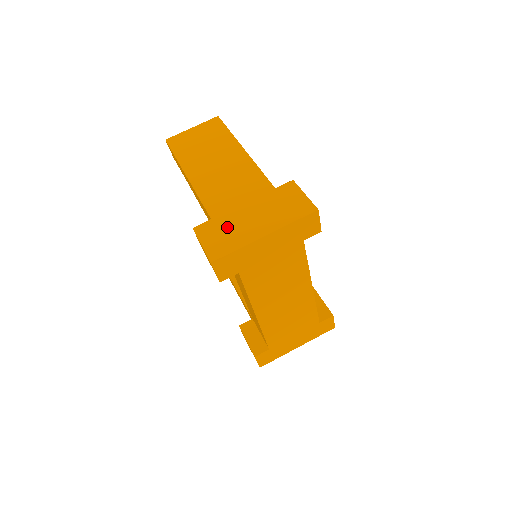
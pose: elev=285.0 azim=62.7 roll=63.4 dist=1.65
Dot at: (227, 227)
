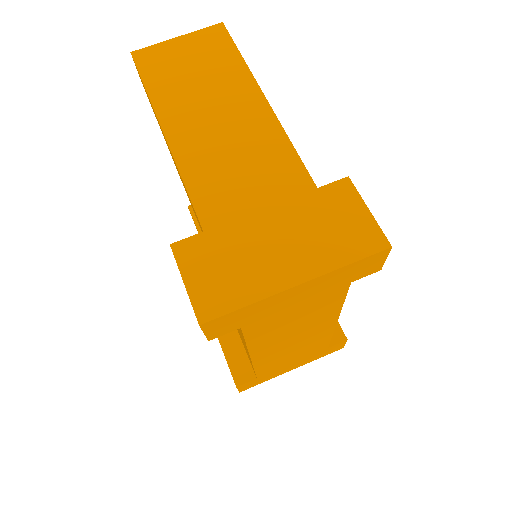
Dot at: (231, 254)
